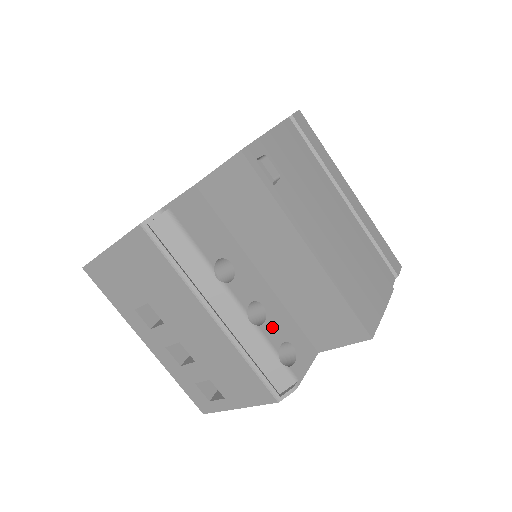
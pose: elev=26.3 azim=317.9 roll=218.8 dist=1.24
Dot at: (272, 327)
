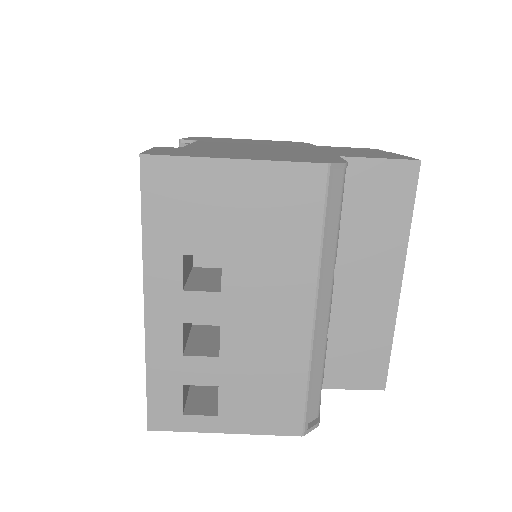
Dot at: occluded
